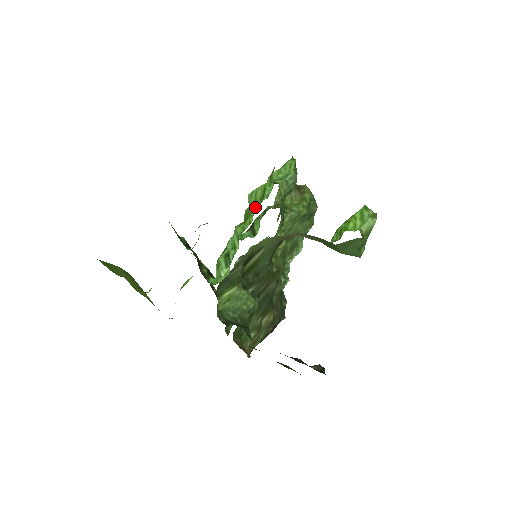
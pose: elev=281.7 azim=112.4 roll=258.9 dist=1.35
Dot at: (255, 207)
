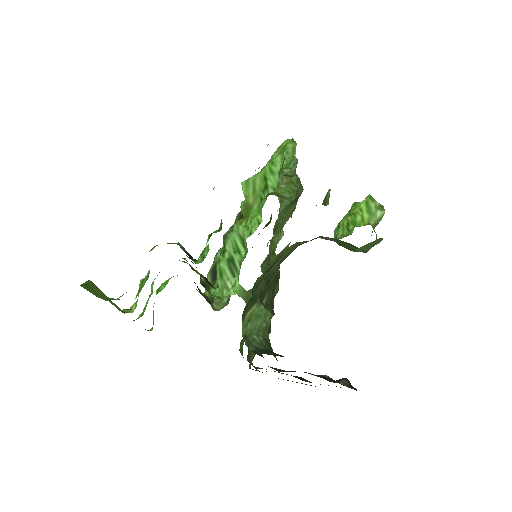
Dot at: (255, 200)
